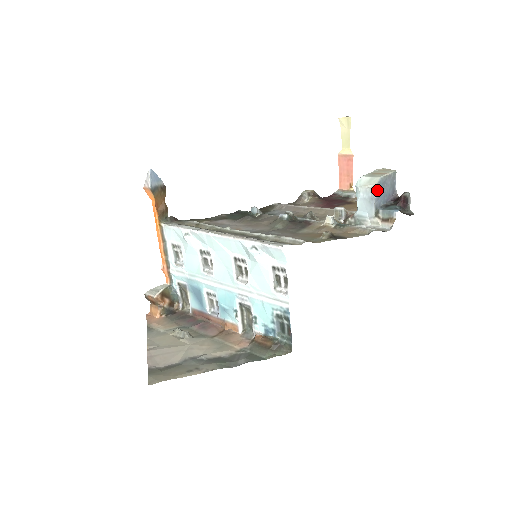
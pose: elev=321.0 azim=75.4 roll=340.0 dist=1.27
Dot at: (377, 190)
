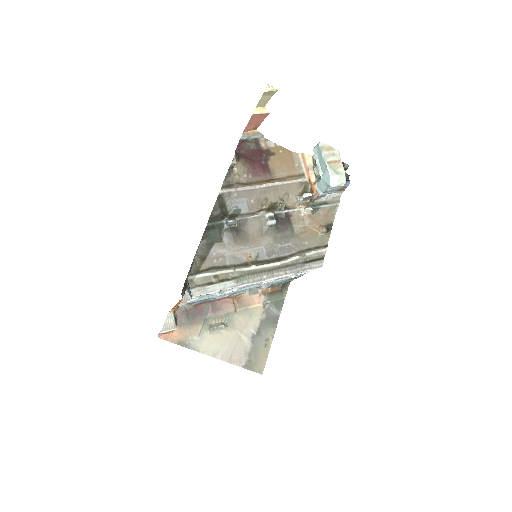
Dot at: (344, 184)
